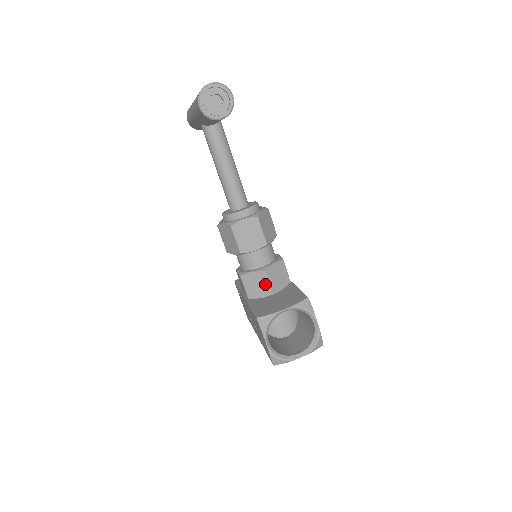
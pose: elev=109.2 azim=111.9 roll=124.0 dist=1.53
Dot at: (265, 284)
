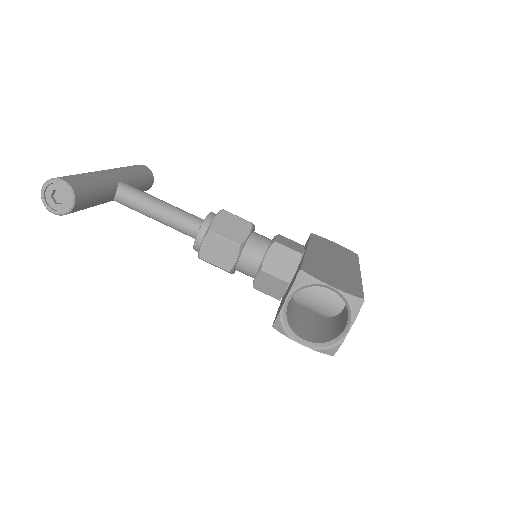
Dot at: (274, 279)
